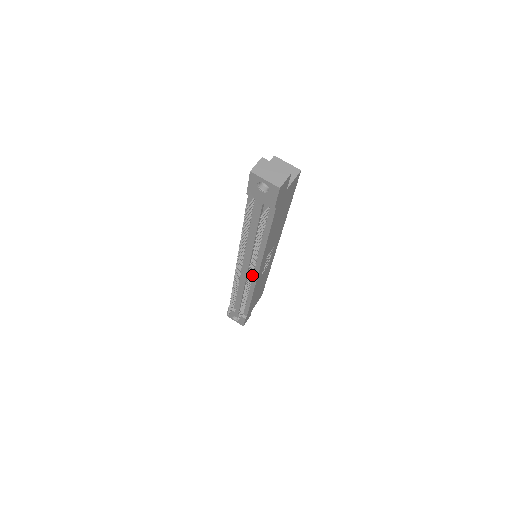
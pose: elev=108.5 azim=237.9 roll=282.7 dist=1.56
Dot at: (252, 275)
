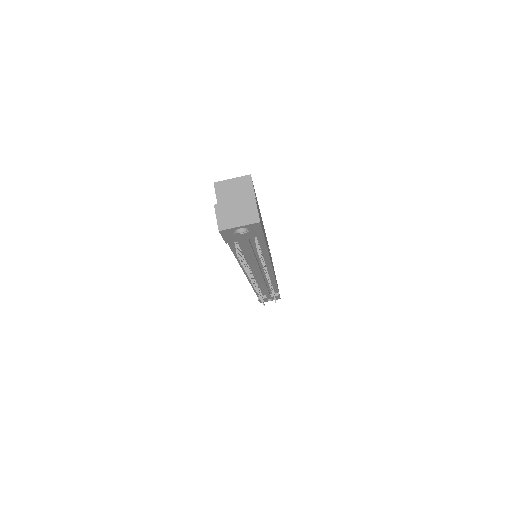
Dot at: occluded
